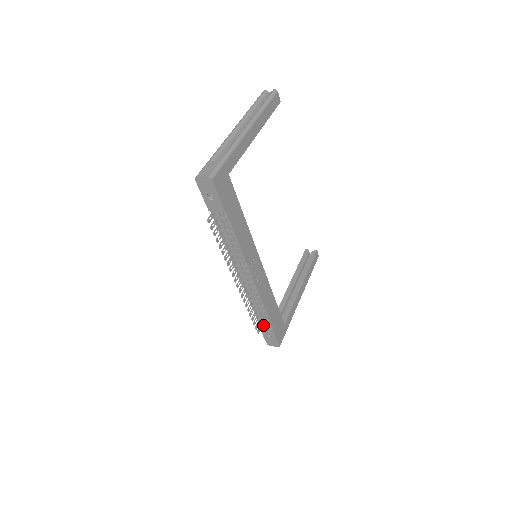
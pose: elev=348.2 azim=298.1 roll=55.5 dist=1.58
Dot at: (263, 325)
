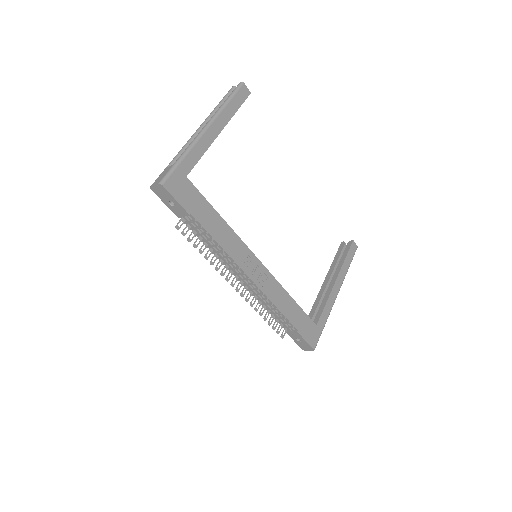
Dot at: (288, 329)
